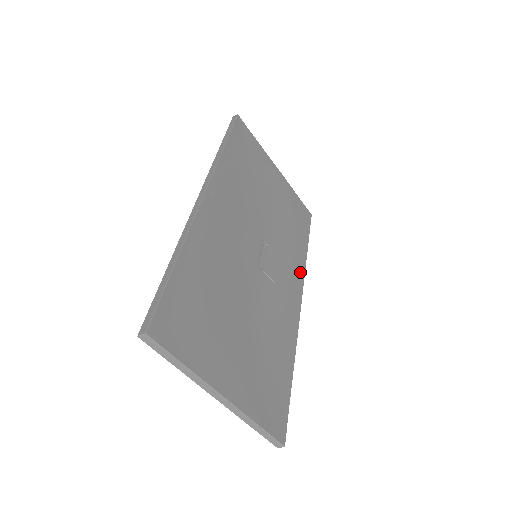
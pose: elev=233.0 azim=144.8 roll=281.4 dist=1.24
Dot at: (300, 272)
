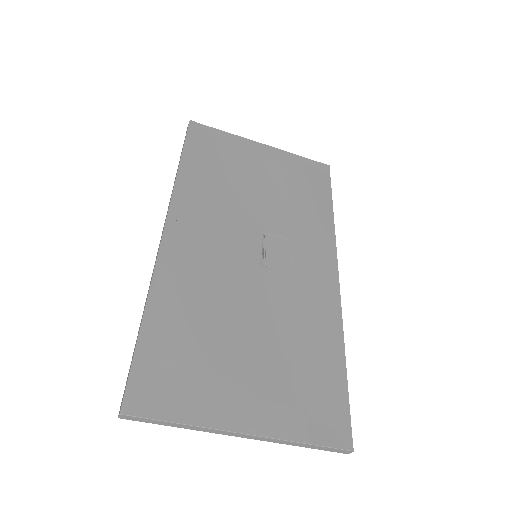
Dot at: (327, 240)
